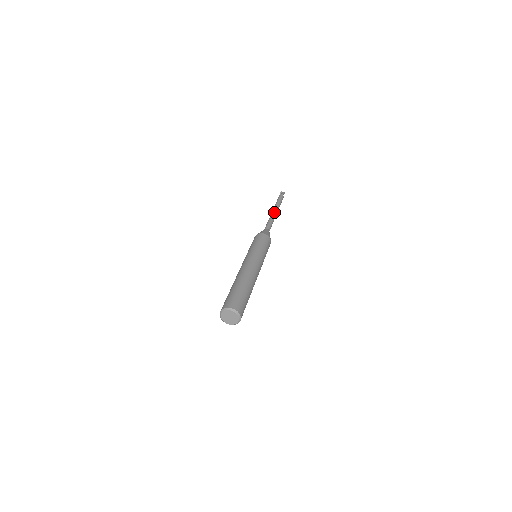
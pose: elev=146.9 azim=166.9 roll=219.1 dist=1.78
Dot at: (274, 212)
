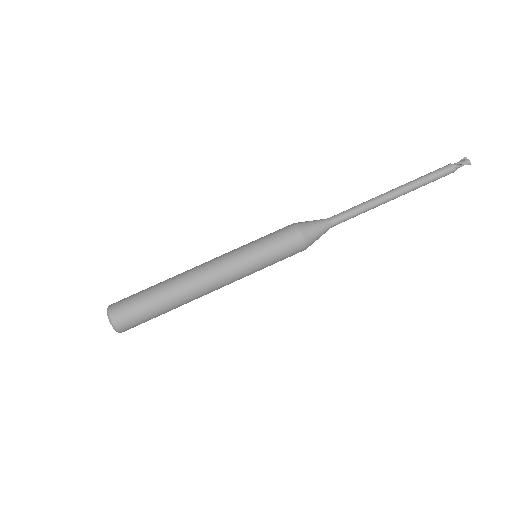
Dot at: (385, 194)
